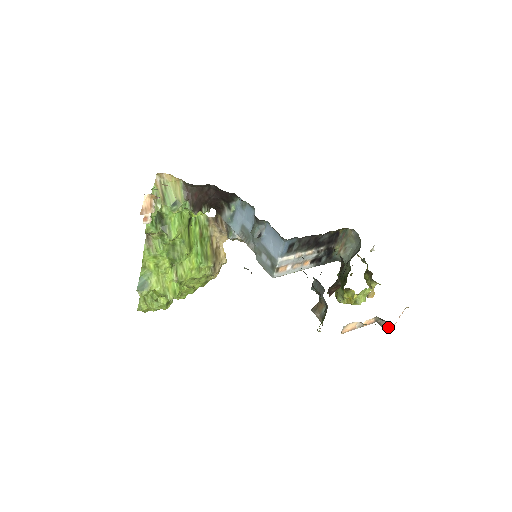
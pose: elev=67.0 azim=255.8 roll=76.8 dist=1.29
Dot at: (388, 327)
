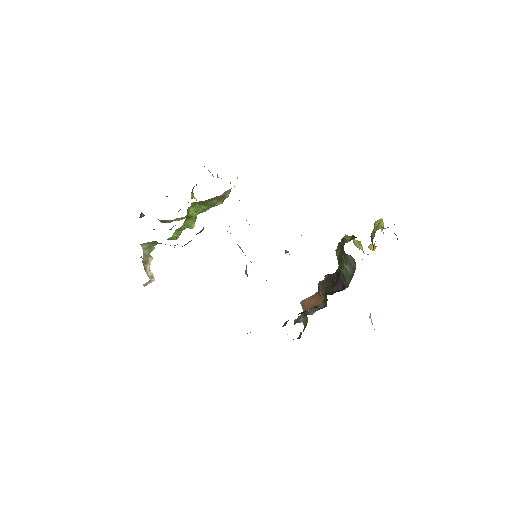
Dot at: occluded
